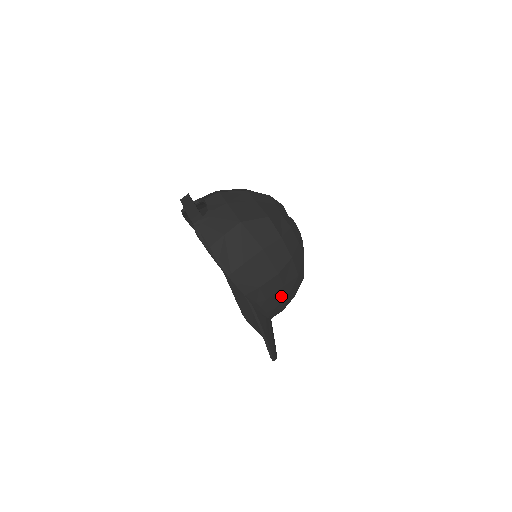
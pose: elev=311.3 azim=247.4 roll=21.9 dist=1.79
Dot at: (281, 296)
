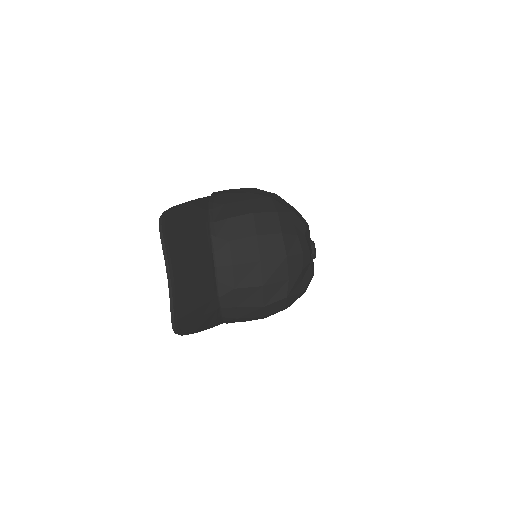
Dot at: (240, 199)
